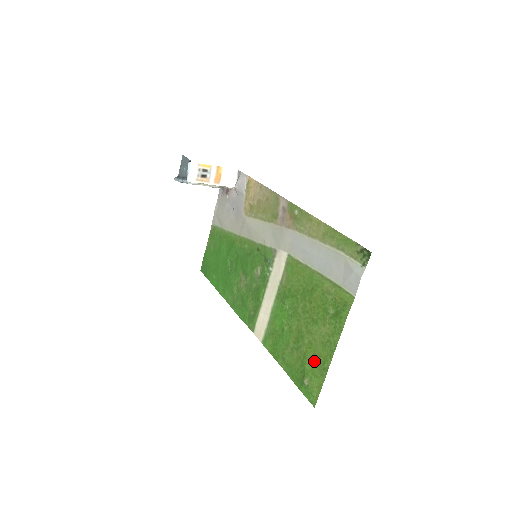
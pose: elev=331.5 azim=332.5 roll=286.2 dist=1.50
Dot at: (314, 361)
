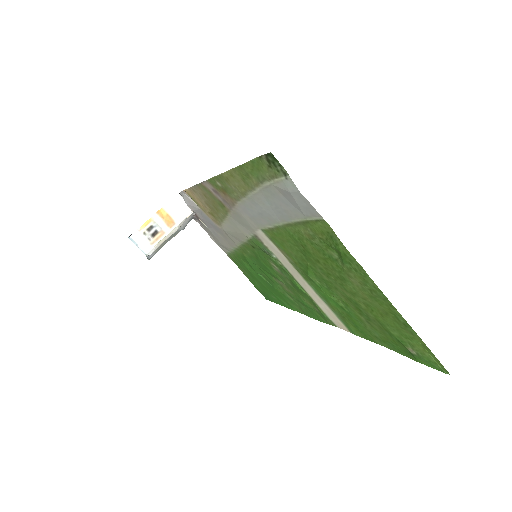
Dot at: (390, 323)
